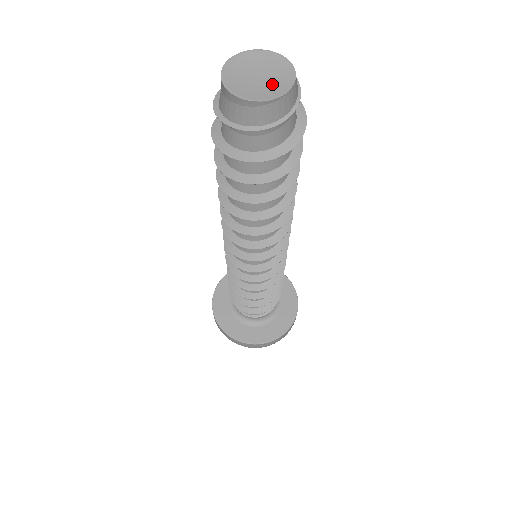
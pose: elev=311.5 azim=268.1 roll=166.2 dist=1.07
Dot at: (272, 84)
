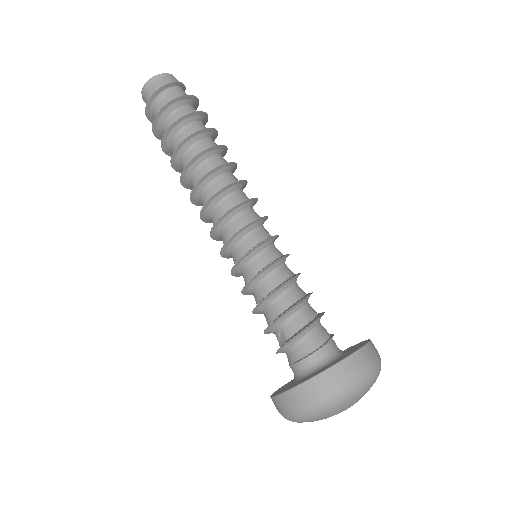
Dot at: occluded
